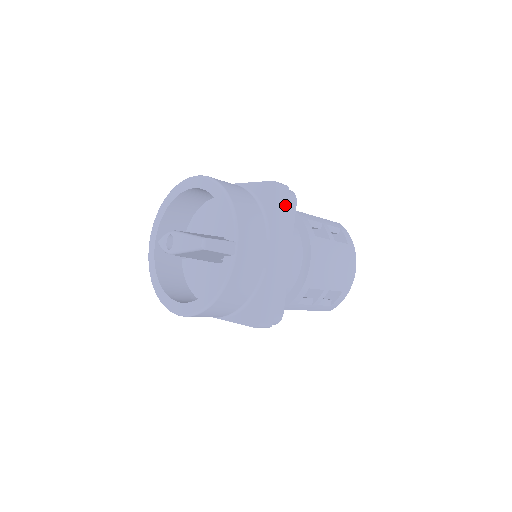
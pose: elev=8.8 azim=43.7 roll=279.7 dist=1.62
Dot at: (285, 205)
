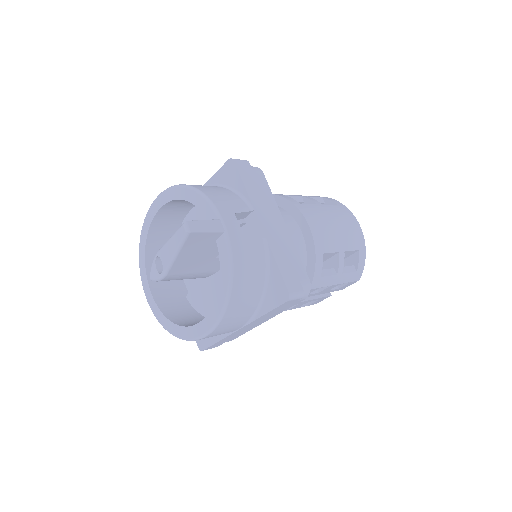
Dot at: (252, 176)
